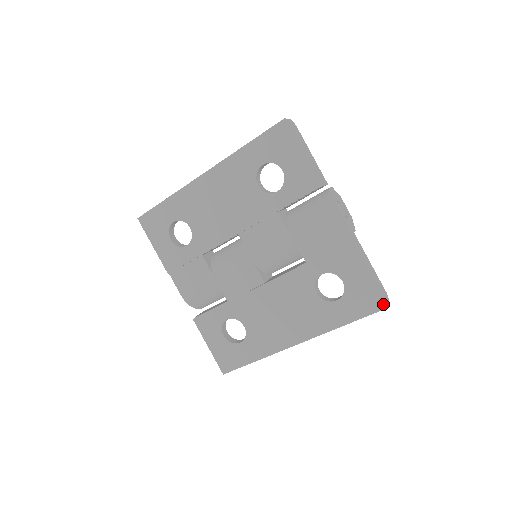
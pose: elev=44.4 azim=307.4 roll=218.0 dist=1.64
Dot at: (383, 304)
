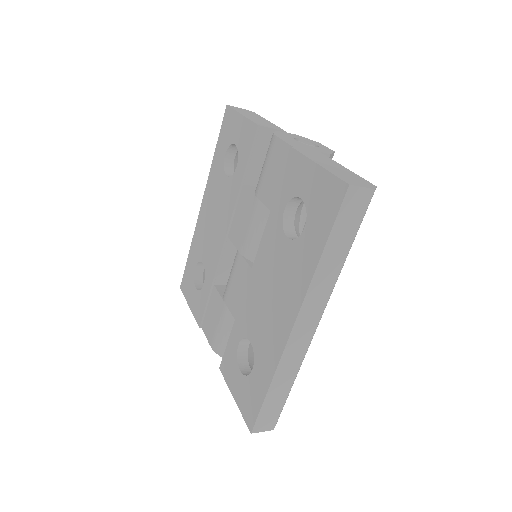
Dot at: (343, 184)
